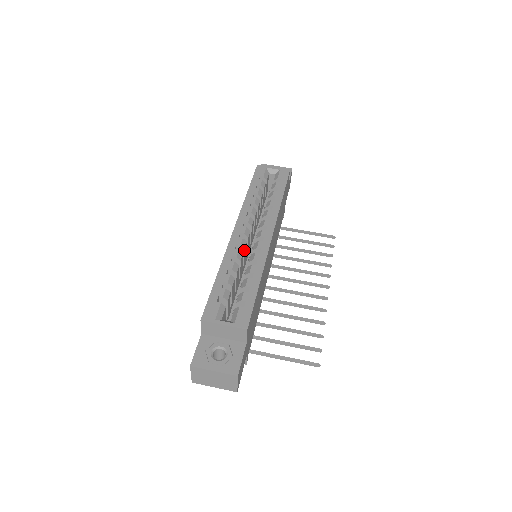
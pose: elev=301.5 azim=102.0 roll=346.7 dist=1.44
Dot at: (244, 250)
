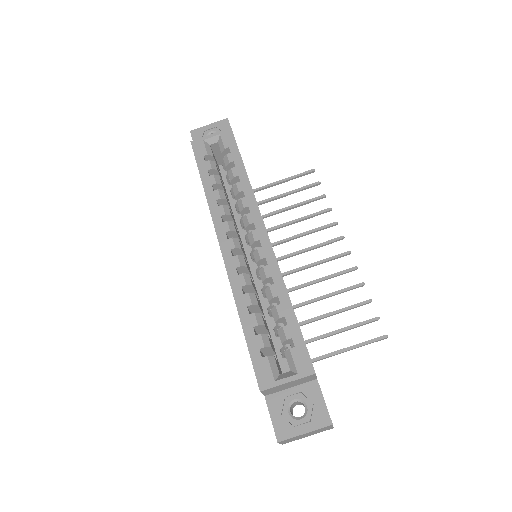
Dot at: (247, 268)
